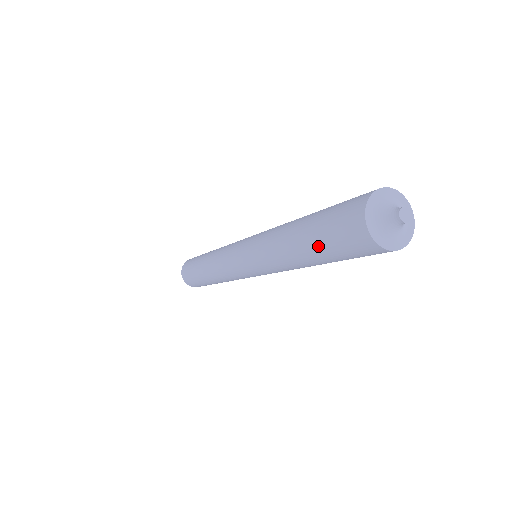
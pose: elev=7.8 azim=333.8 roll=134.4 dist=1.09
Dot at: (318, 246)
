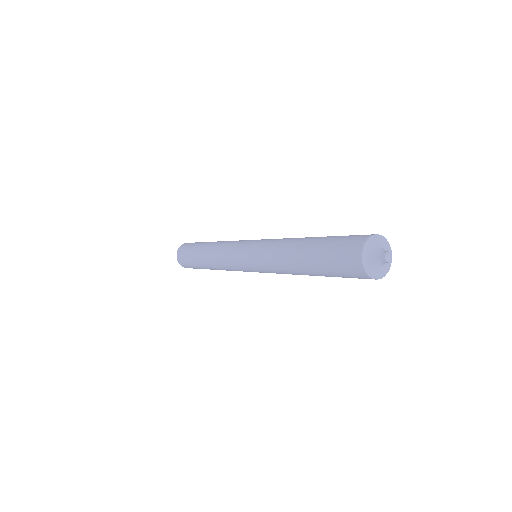
Dot at: (327, 275)
